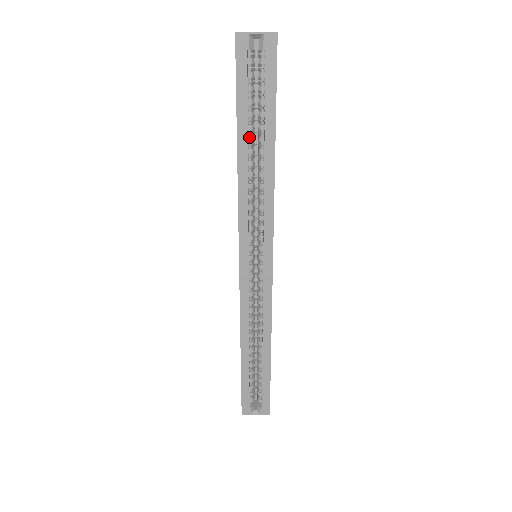
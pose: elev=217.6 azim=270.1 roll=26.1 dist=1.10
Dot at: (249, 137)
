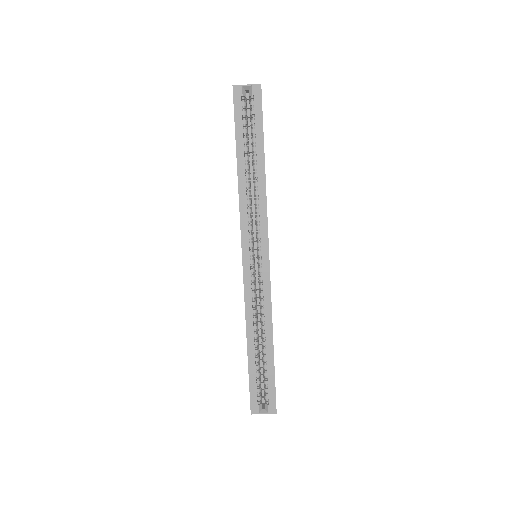
Dot at: (245, 156)
